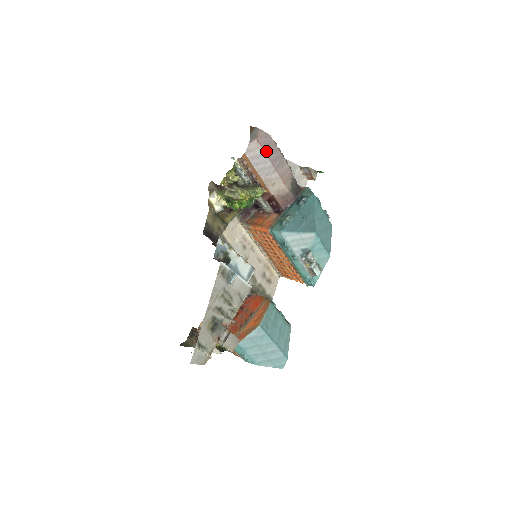
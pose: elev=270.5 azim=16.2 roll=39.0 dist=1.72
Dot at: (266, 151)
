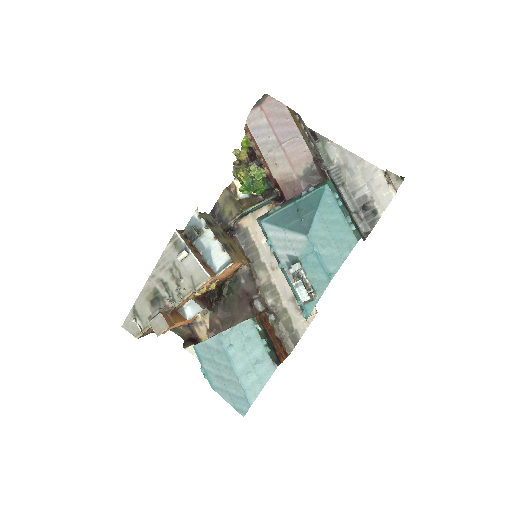
Dot at: (272, 122)
